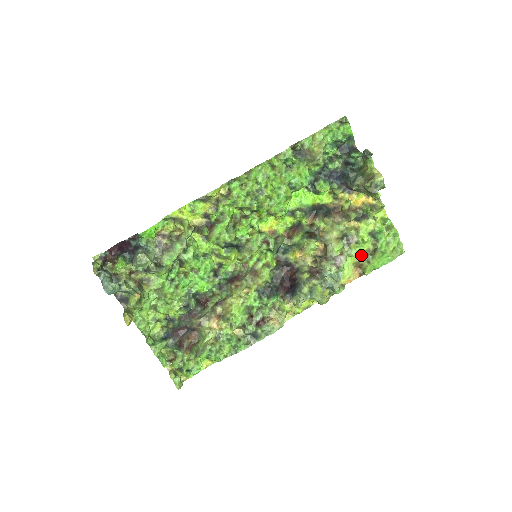
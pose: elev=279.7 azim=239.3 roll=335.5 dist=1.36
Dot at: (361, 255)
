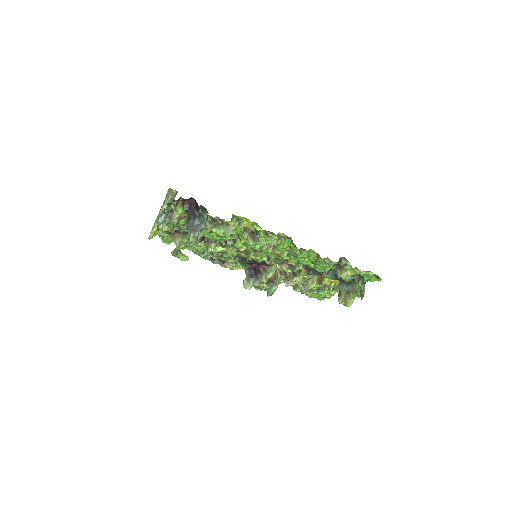
Dot at: occluded
